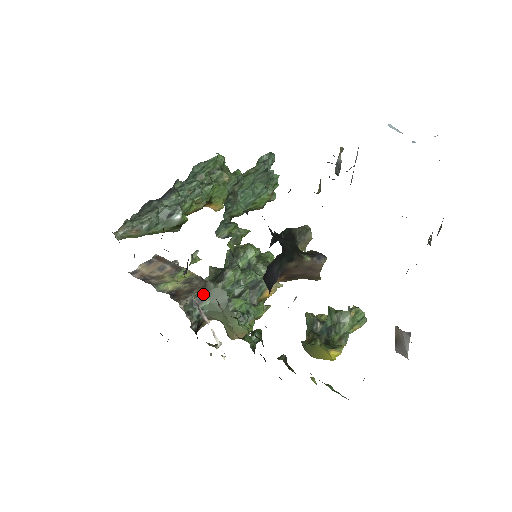
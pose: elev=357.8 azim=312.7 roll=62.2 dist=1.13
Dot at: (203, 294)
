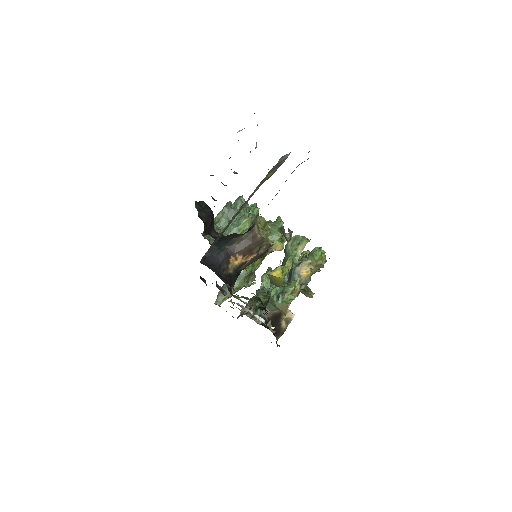
Dot at: occluded
